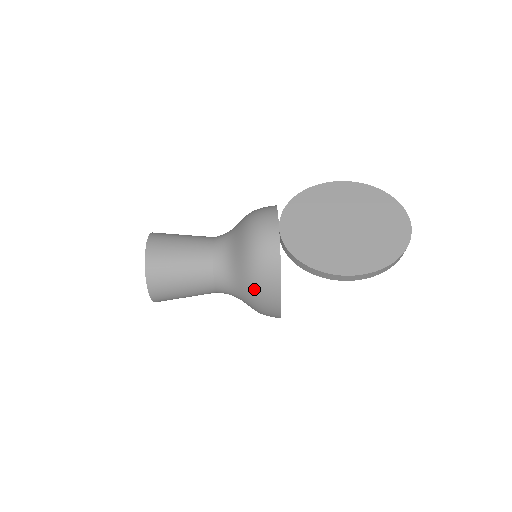
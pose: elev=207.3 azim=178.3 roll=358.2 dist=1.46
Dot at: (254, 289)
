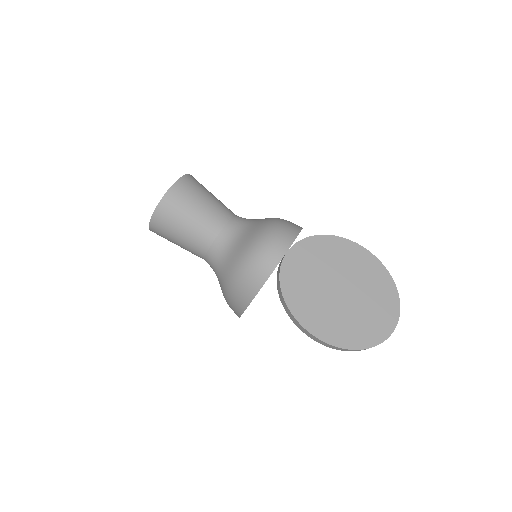
Dot at: (232, 283)
